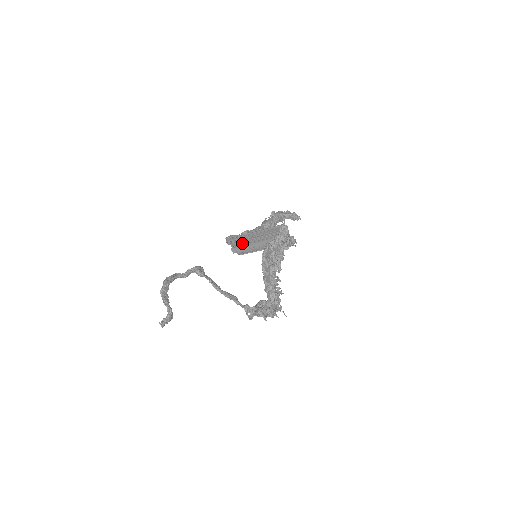
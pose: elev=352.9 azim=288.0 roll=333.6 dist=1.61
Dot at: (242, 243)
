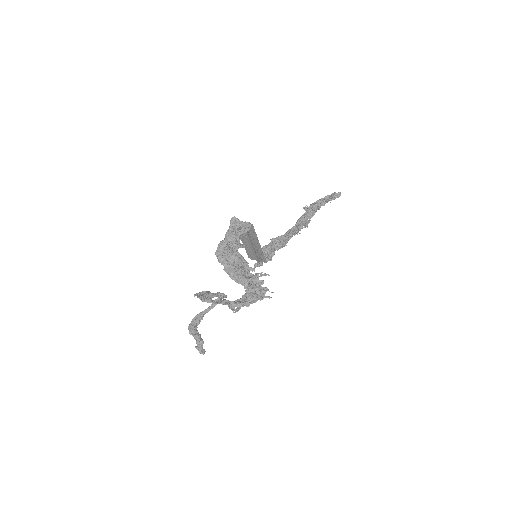
Dot at: (252, 252)
